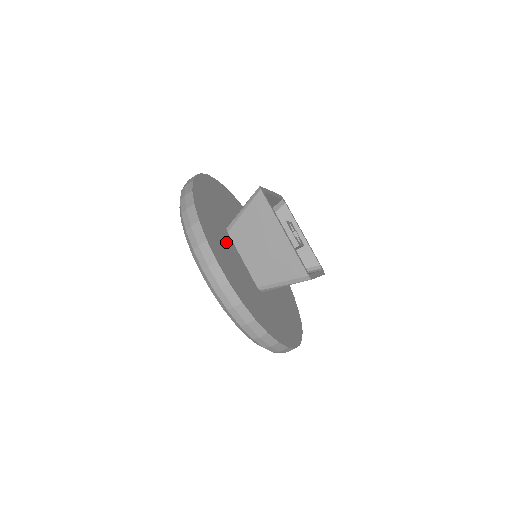
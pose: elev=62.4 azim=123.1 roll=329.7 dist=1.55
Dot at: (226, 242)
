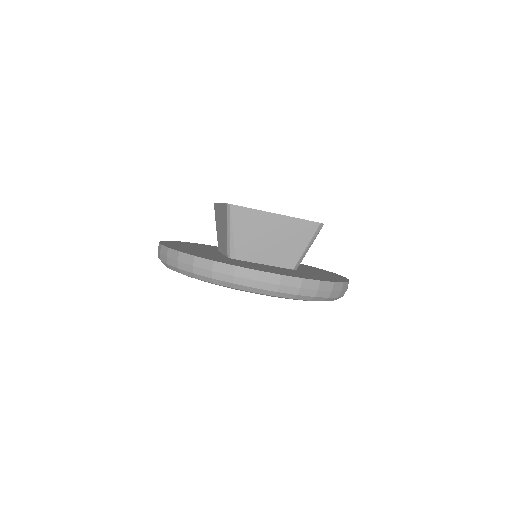
Dot at: occluded
